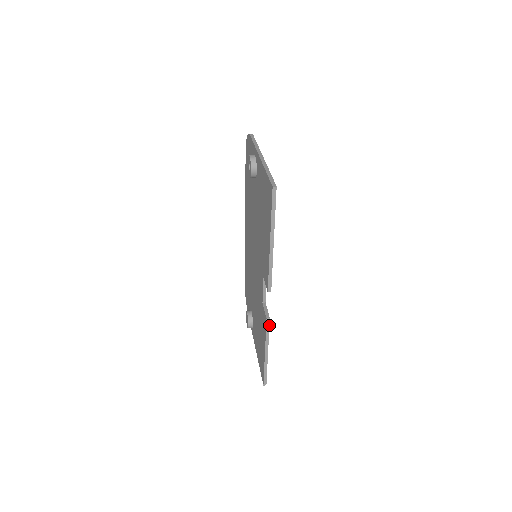
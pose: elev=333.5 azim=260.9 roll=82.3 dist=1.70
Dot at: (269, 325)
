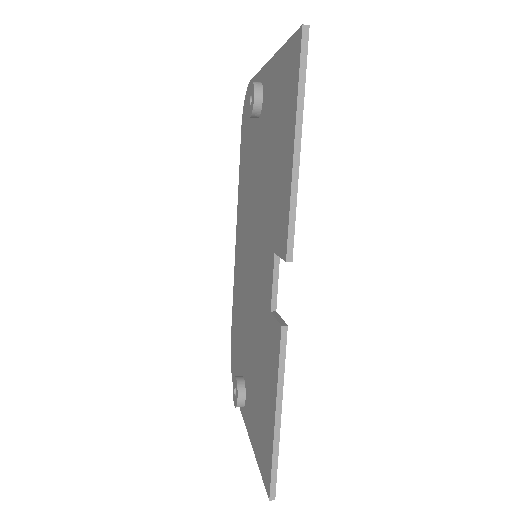
Dot at: (286, 343)
